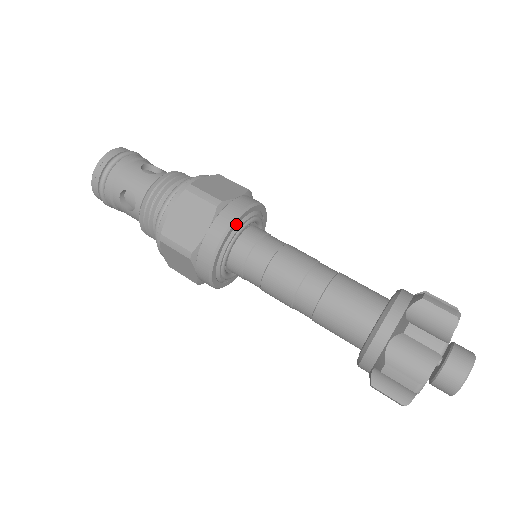
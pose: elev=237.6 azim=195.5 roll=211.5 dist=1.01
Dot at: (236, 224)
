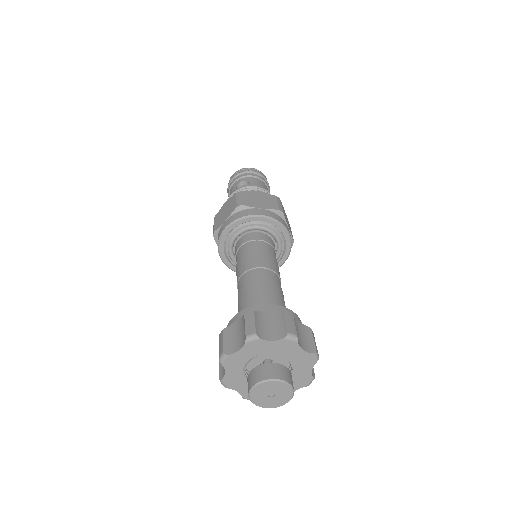
Dot at: (275, 224)
